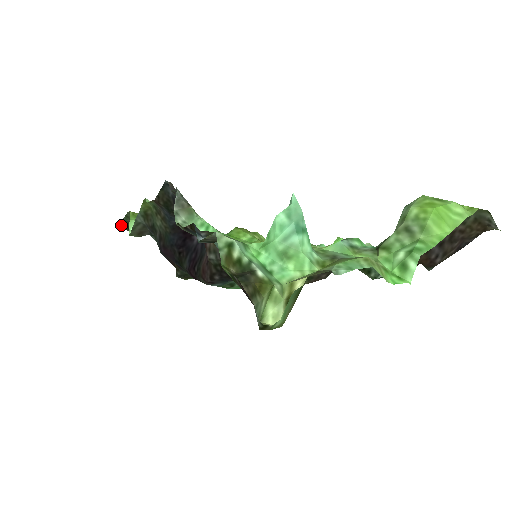
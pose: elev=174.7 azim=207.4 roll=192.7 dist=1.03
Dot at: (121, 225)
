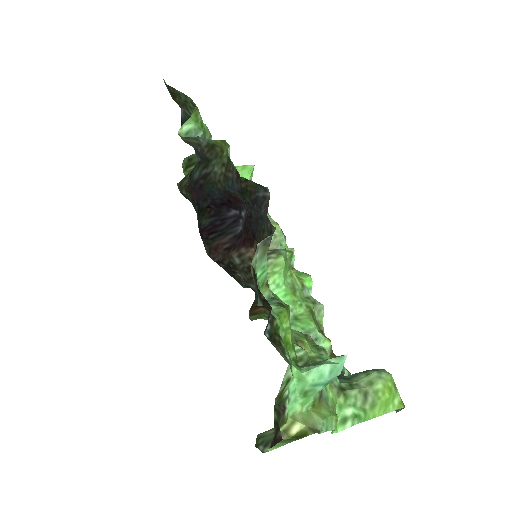
Dot at: (170, 87)
